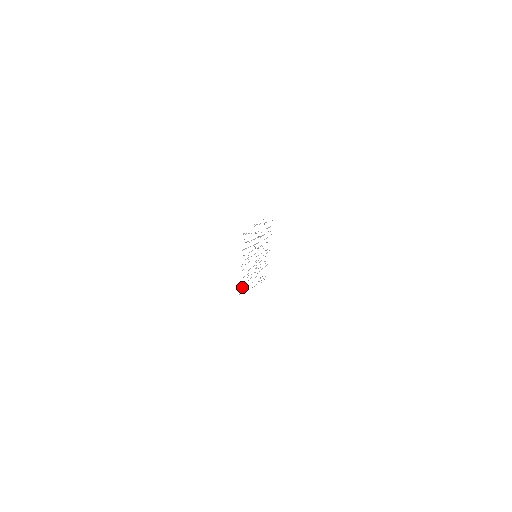
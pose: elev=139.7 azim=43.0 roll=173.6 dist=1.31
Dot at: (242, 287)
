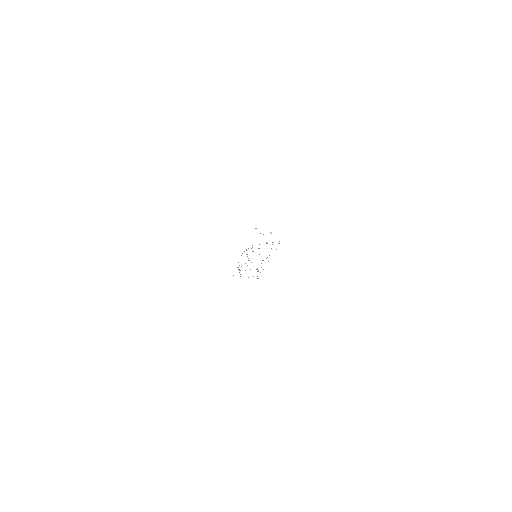
Dot at: occluded
